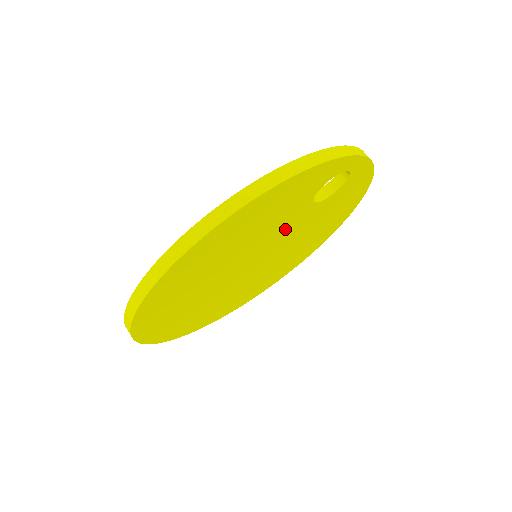
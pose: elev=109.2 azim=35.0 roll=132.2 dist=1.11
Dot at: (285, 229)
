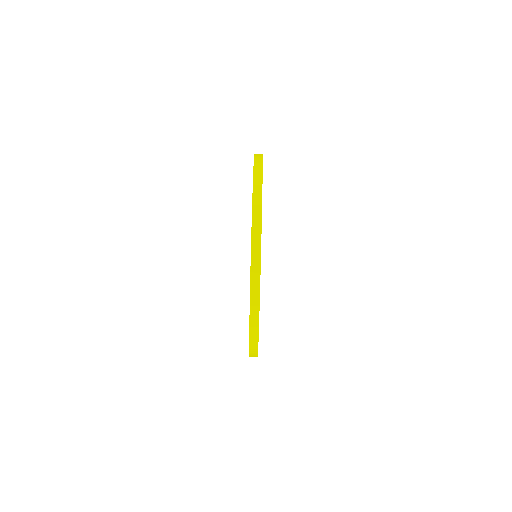
Dot at: occluded
